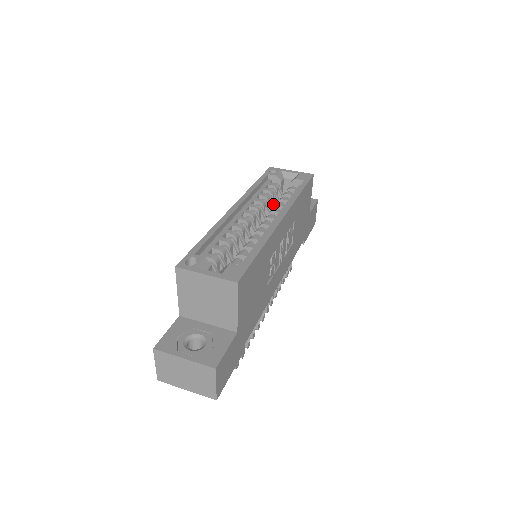
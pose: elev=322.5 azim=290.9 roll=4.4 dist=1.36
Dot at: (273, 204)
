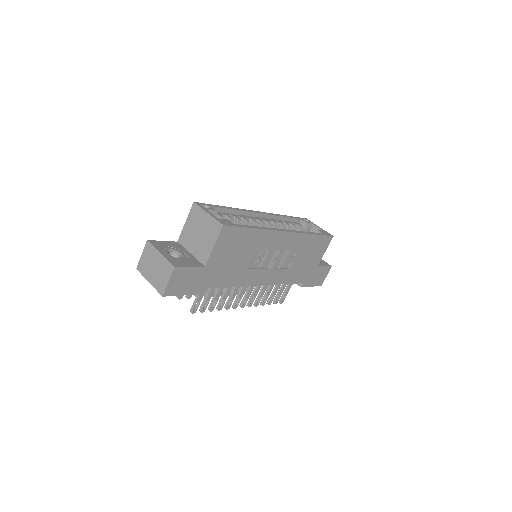
Dot at: occluded
